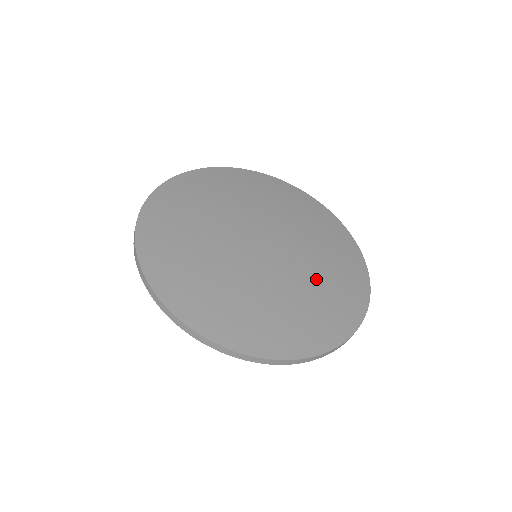
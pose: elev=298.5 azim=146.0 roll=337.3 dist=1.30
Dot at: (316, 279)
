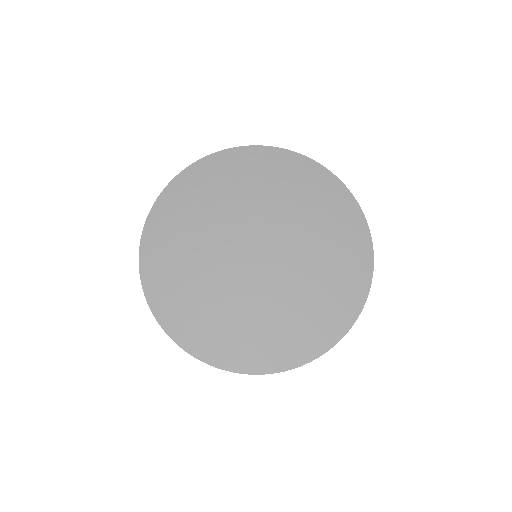
Dot at: (312, 228)
